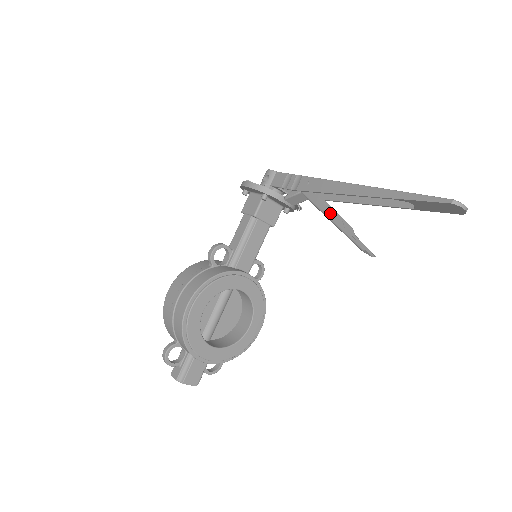
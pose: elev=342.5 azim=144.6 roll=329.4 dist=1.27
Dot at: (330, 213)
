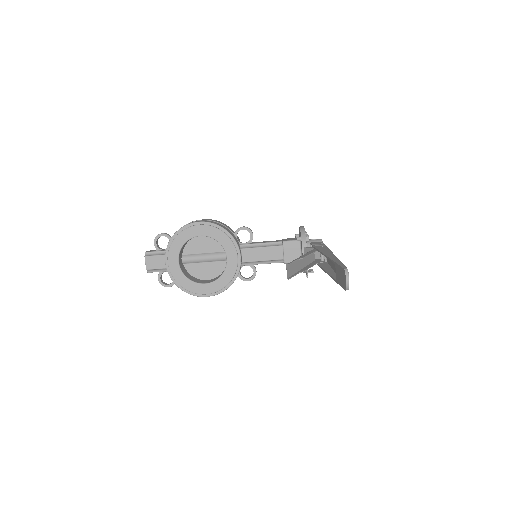
Dot at: (306, 255)
